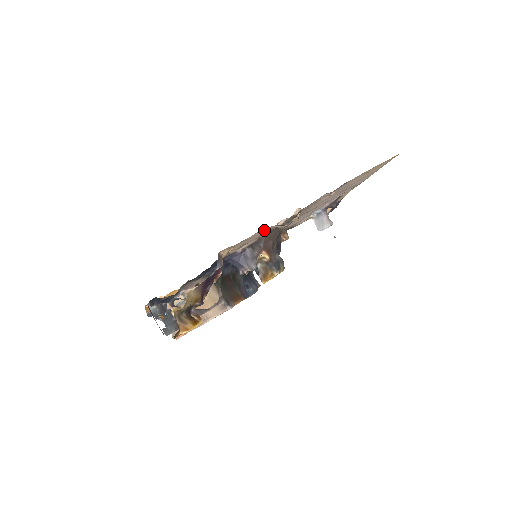
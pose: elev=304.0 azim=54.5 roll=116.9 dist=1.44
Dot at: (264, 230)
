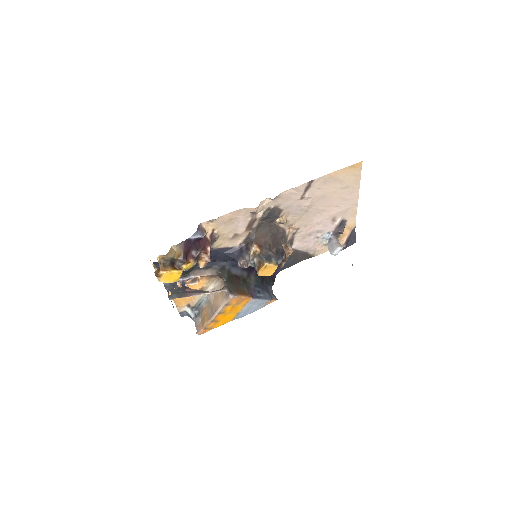
Dot at: (244, 218)
